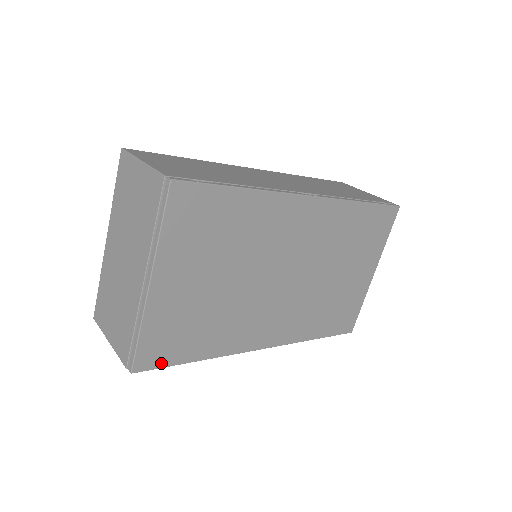
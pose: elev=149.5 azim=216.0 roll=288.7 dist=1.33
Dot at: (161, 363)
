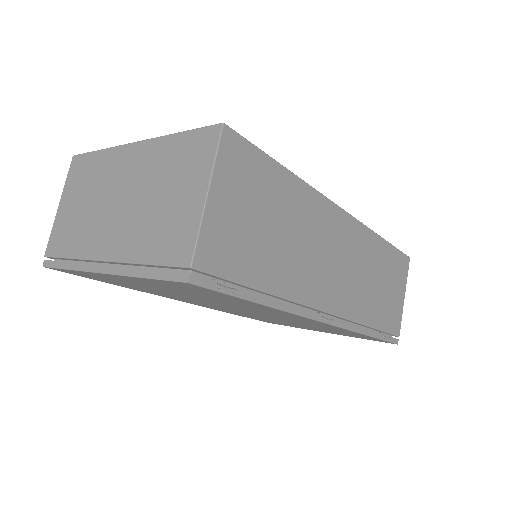
Dot at: (78, 275)
